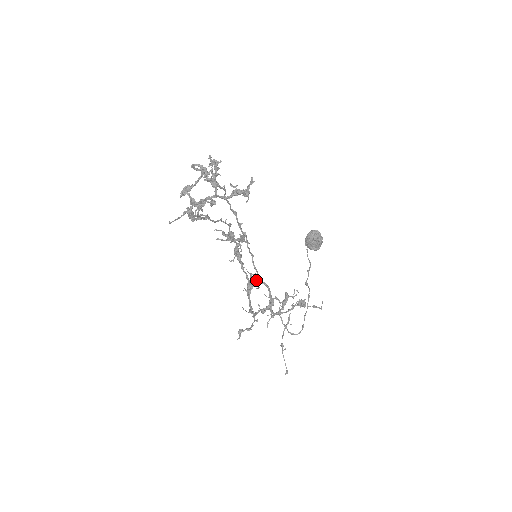
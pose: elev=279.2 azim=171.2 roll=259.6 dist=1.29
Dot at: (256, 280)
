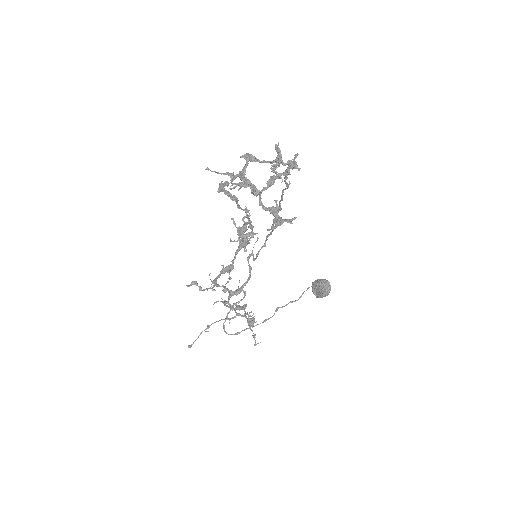
Dot at: occluded
